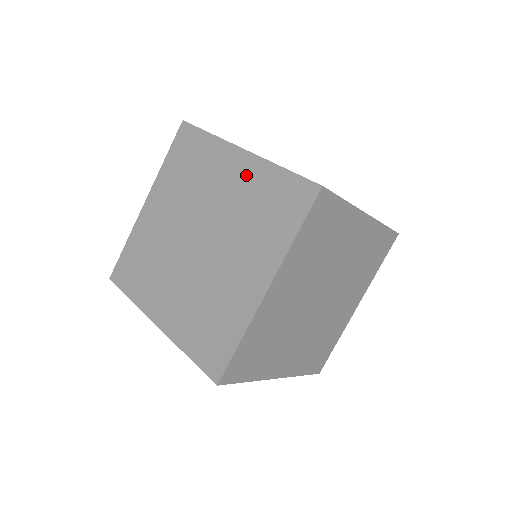
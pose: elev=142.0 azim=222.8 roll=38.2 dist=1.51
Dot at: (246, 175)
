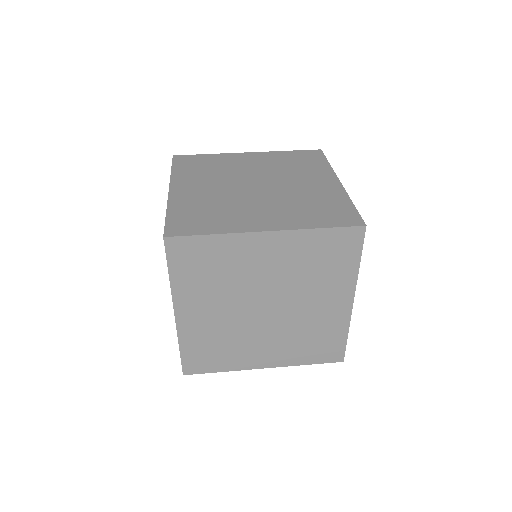
Dot at: (285, 248)
